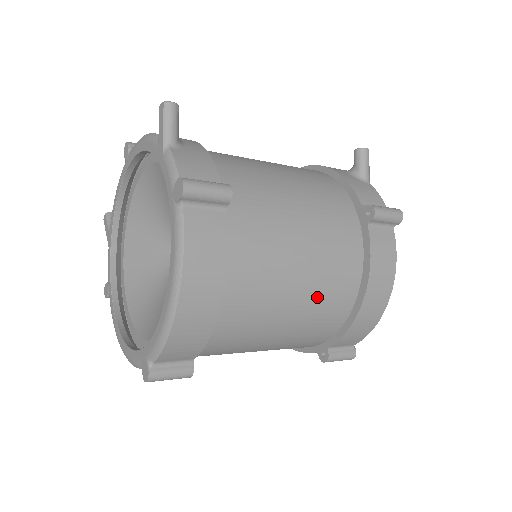
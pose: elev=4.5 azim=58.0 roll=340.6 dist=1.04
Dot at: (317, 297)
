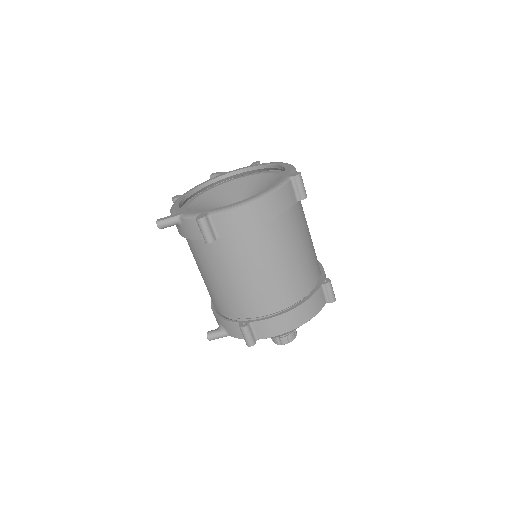
Dot at: occluded
